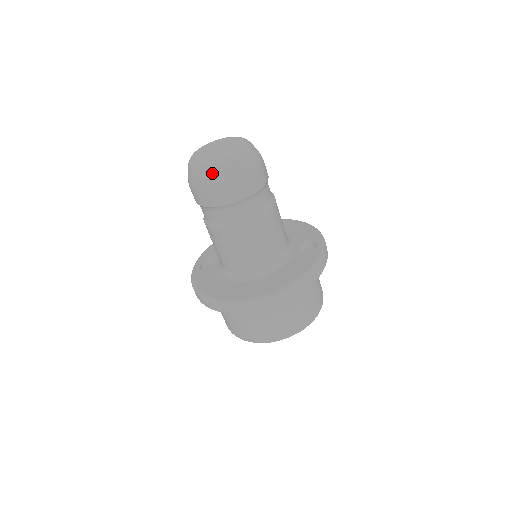
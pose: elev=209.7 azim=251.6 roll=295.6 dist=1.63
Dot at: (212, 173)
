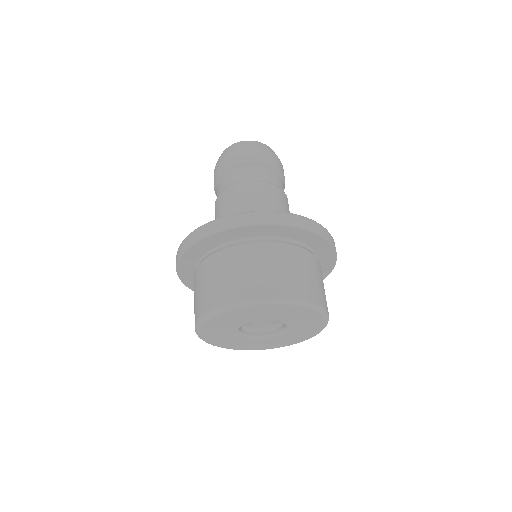
Dot at: (234, 145)
